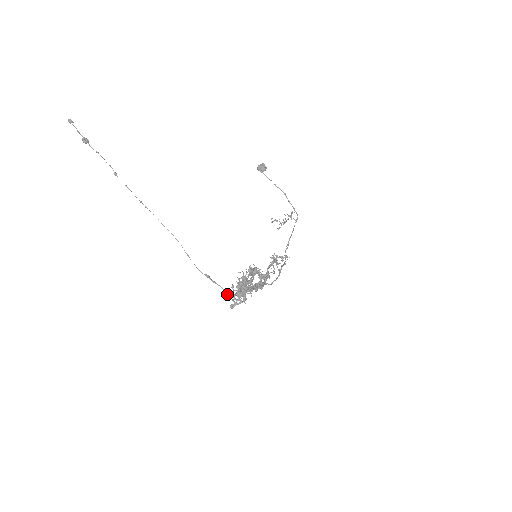
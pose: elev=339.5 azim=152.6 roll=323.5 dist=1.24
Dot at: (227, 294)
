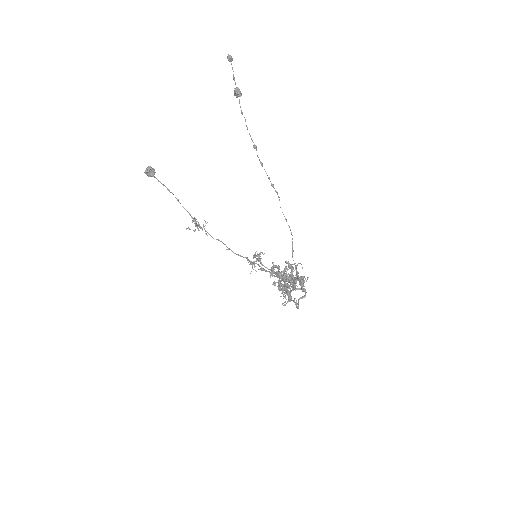
Dot at: occluded
